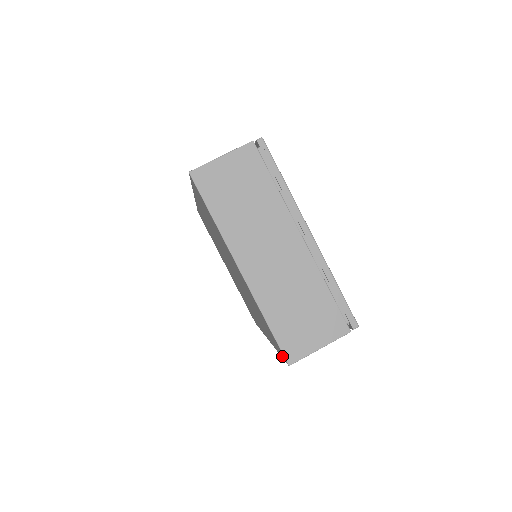
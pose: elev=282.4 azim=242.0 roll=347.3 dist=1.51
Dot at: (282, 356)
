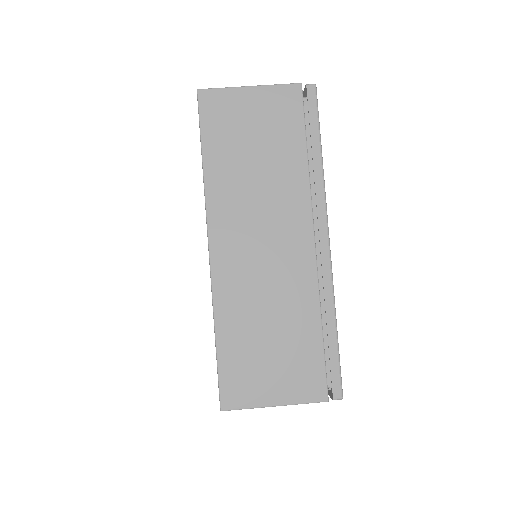
Dot at: occluded
